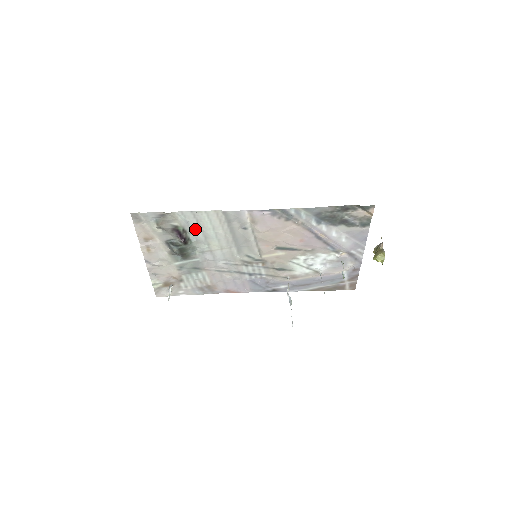
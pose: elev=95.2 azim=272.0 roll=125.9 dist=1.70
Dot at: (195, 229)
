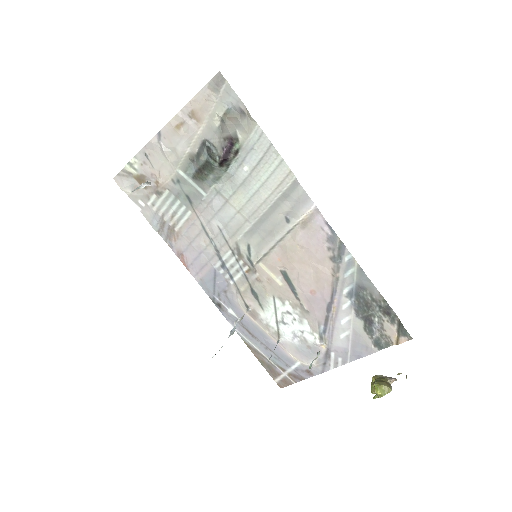
Dot at: (247, 164)
